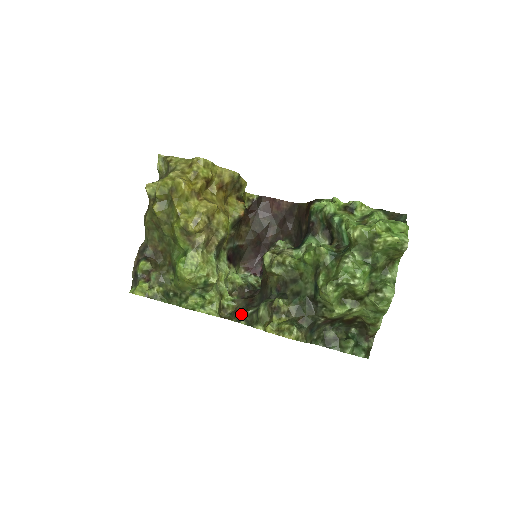
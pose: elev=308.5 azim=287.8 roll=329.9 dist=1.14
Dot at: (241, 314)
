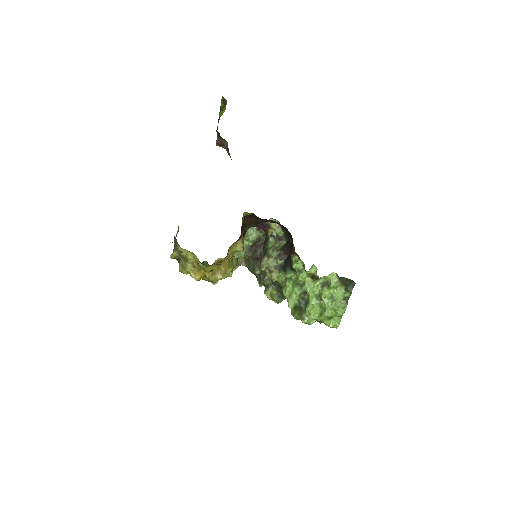
Dot at: (251, 269)
